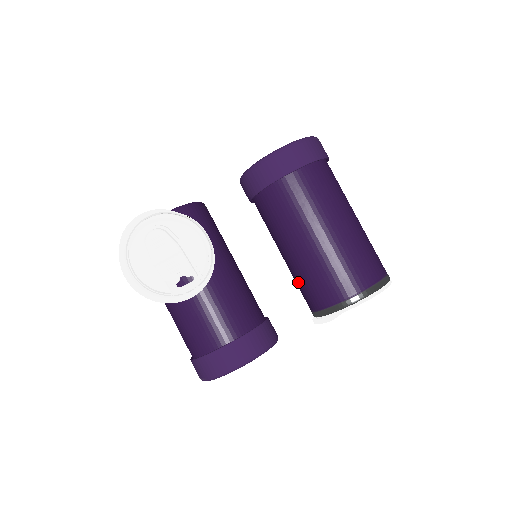
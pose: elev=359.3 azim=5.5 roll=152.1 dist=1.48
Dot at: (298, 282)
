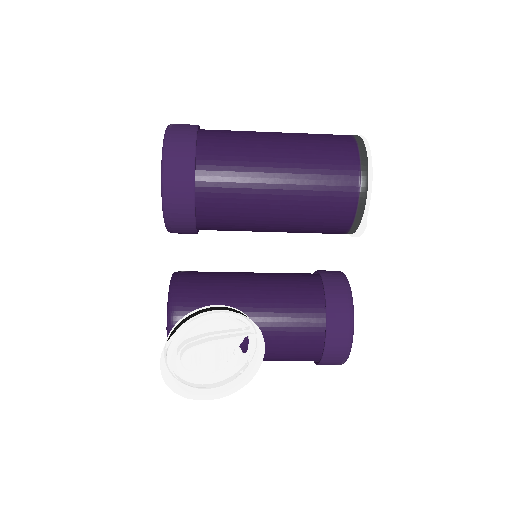
Dot at: occluded
